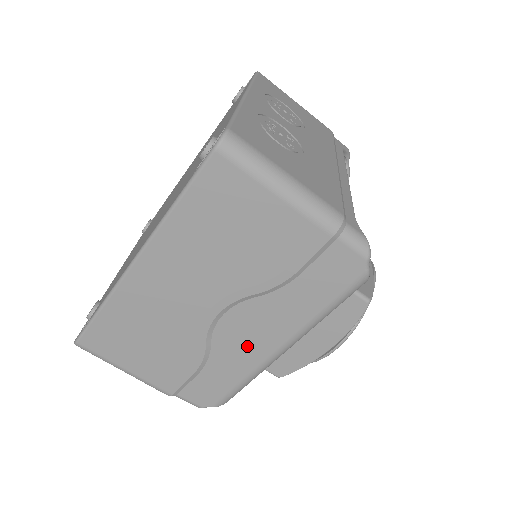
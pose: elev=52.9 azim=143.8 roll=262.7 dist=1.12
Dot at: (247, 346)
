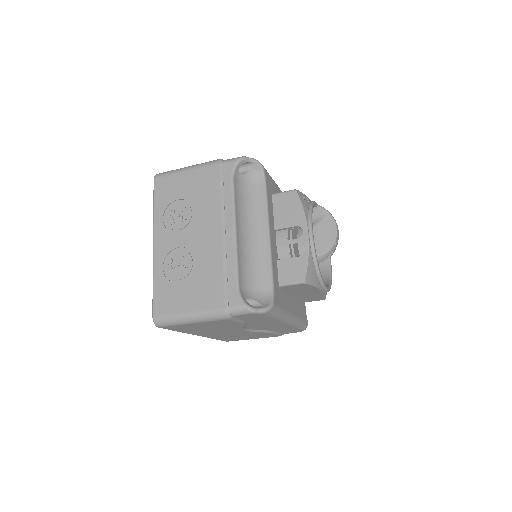
Dot at: (274, 327)
